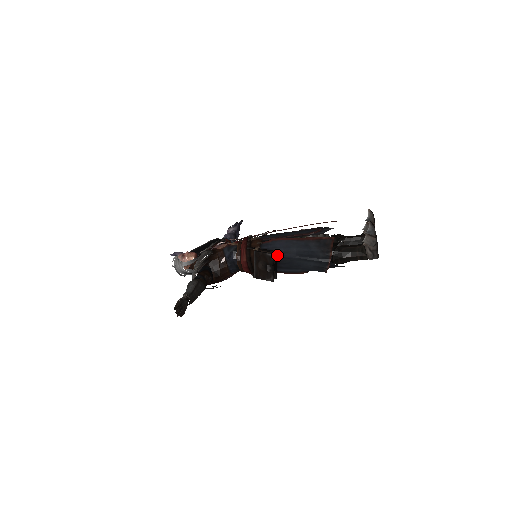
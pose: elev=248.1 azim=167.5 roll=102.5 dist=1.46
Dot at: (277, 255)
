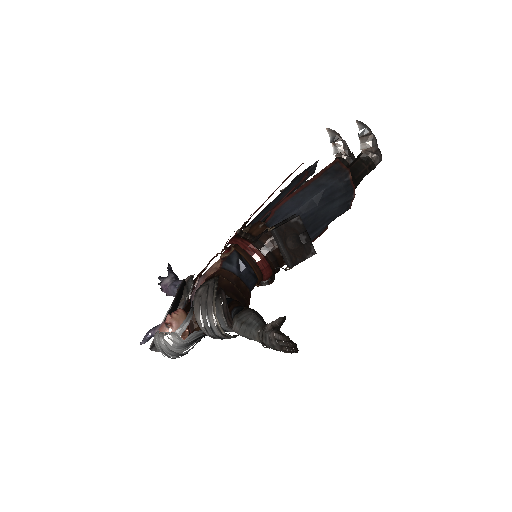
Dot at: occluded
